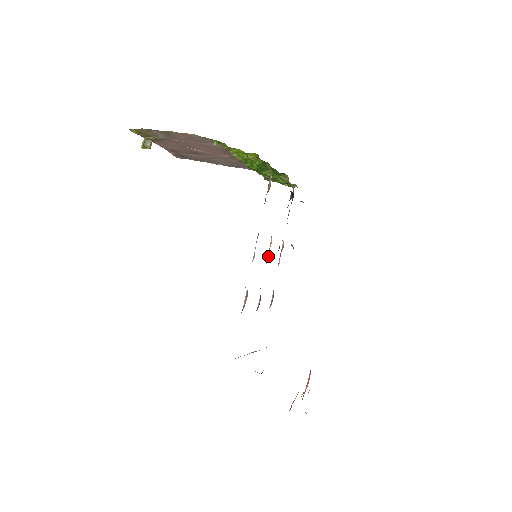
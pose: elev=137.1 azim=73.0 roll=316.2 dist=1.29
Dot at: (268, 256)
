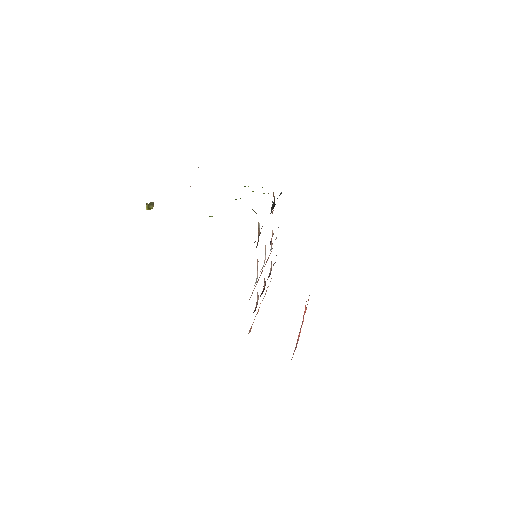
Dot at: (265, 256)
